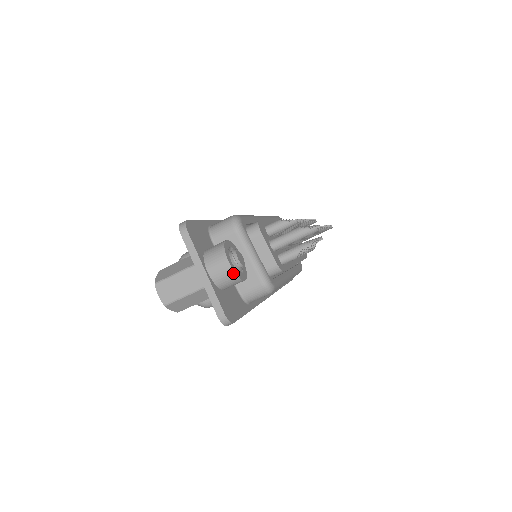
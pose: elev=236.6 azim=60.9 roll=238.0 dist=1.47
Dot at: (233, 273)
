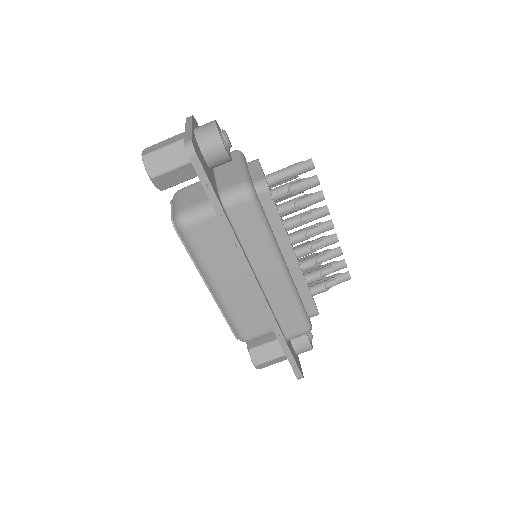
Dot at: (215, 127)
